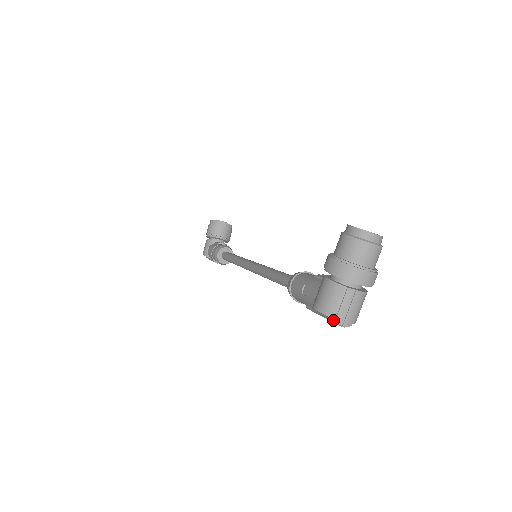
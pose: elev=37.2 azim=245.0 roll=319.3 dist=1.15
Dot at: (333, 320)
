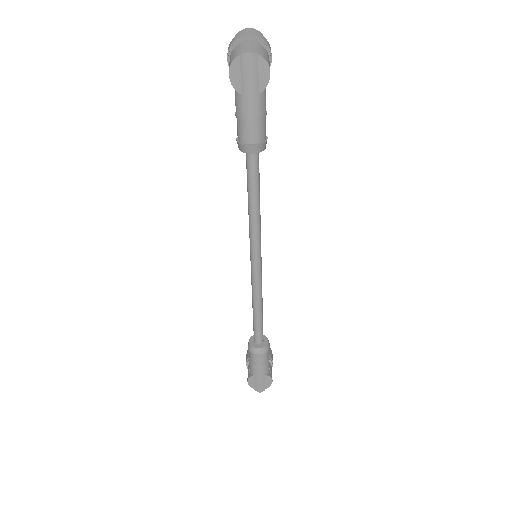
Dot at: (239, 57)
